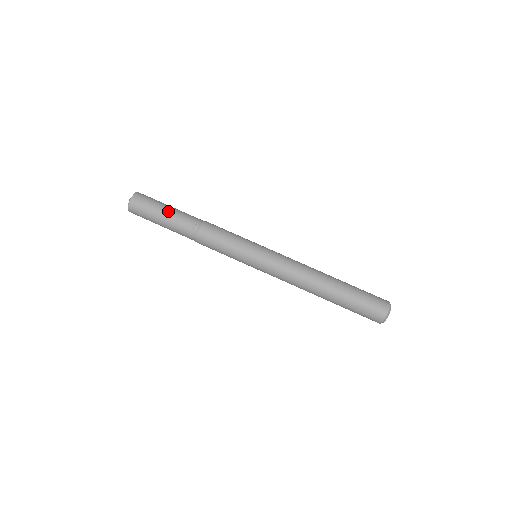
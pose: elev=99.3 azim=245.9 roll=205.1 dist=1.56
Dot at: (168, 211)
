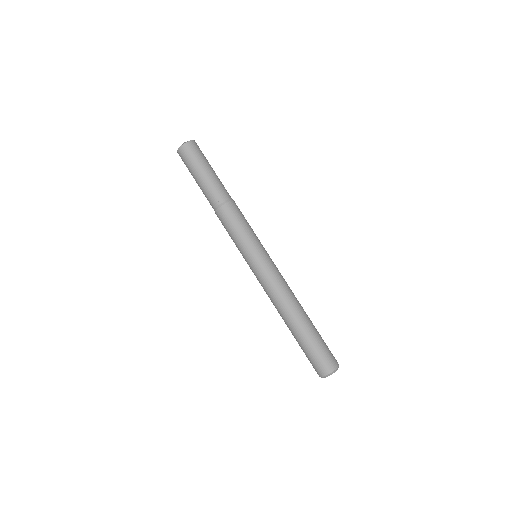
Dot at: (209, 173)
